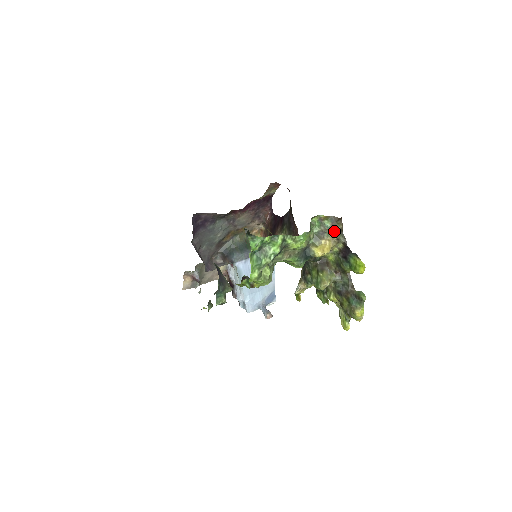
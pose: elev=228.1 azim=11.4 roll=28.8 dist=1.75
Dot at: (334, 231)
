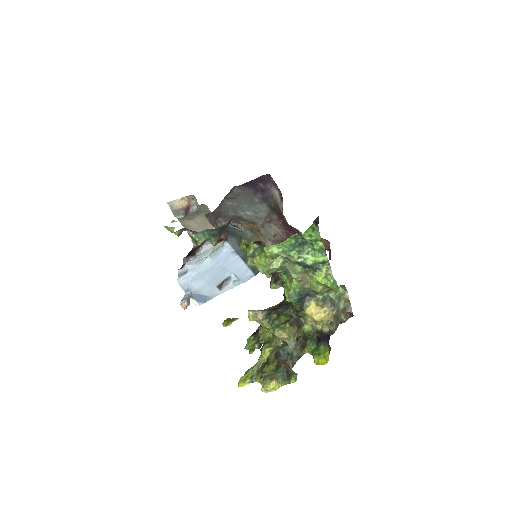
Dot at: (339, 315)
